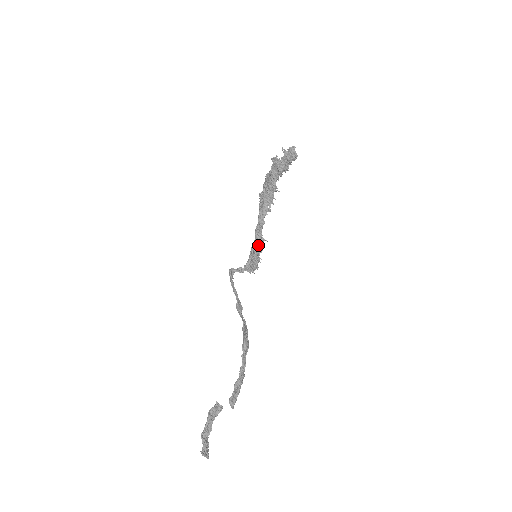
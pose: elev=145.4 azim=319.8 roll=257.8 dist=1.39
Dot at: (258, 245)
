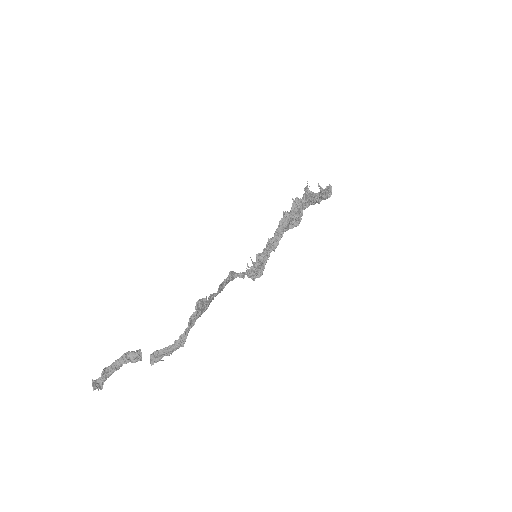
Dot at: (265, 253)
